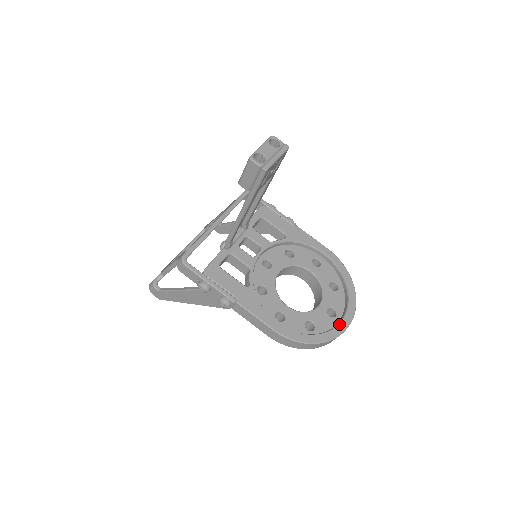
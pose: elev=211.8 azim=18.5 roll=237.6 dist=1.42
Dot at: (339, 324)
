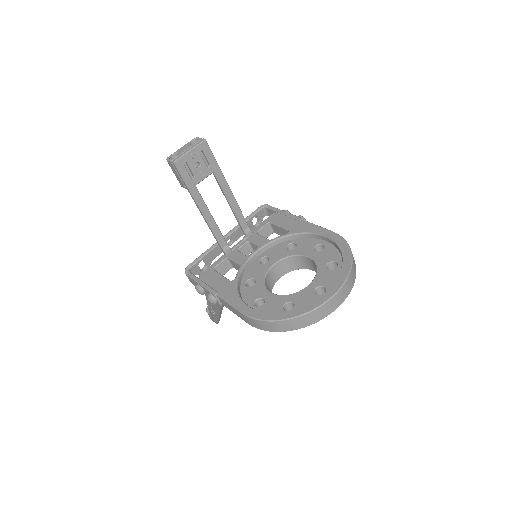
Dot at: (317, 298)
